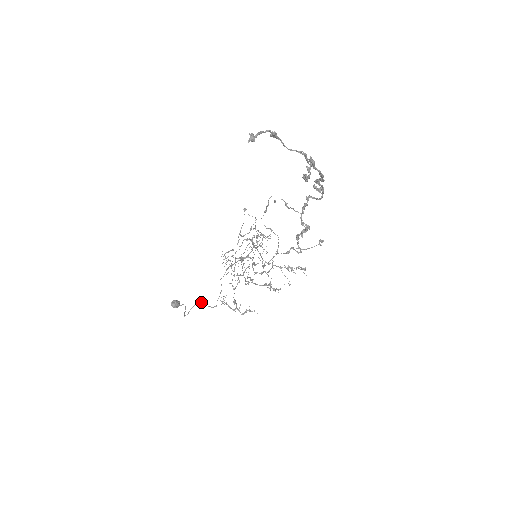
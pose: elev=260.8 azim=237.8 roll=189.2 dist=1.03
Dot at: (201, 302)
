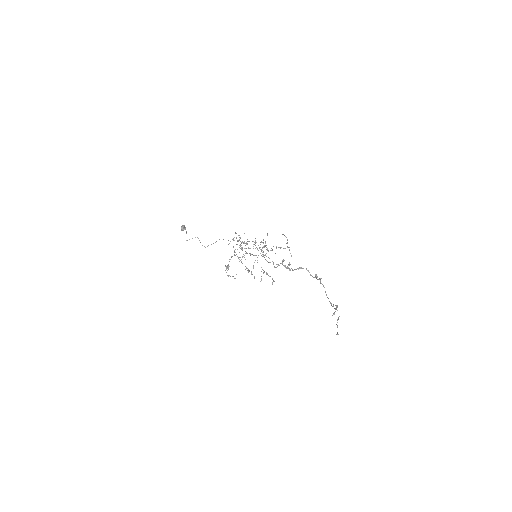
Dot at: occluded
